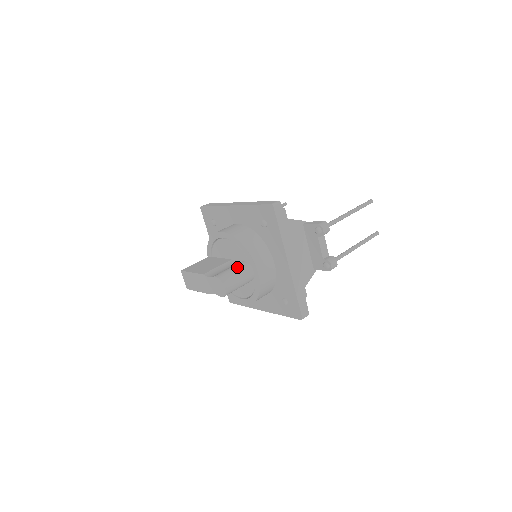
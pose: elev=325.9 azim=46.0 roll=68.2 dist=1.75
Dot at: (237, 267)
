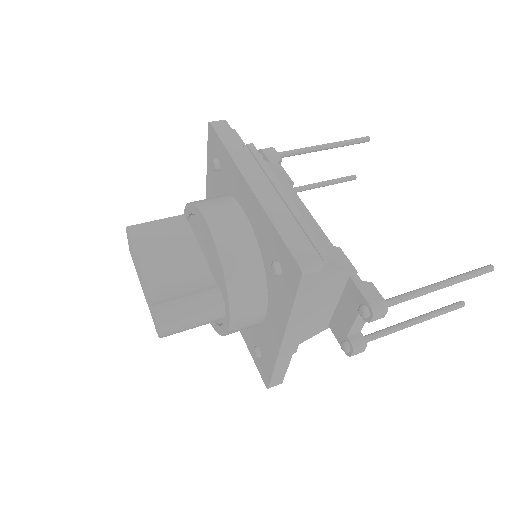
Dot at: (200, 302)
